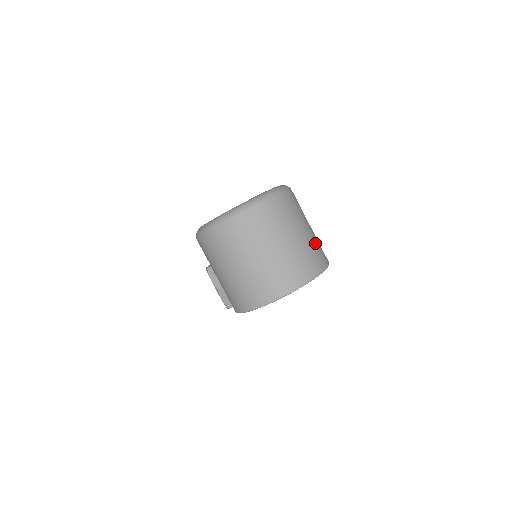
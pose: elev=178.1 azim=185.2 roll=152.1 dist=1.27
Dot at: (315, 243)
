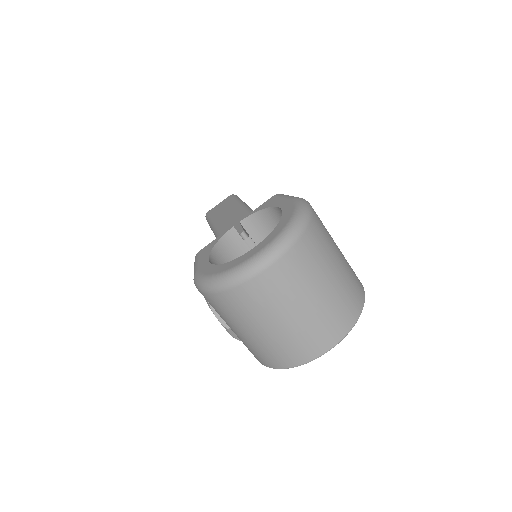
Dot at: (349, 274)
